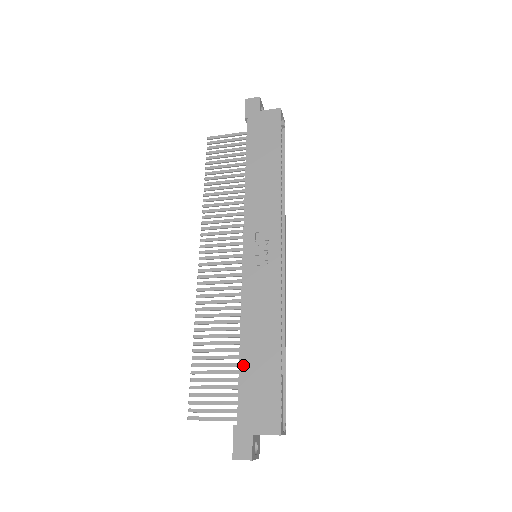
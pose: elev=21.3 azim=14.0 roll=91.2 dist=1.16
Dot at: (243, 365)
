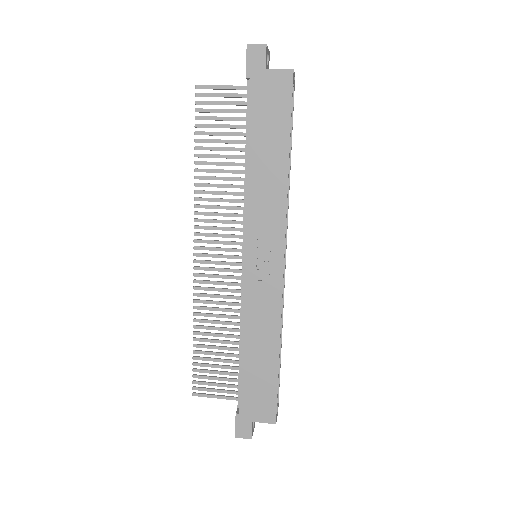
Dot at: (244, 368)
